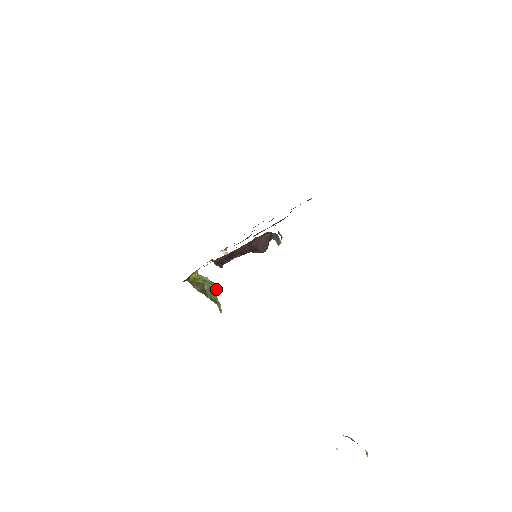
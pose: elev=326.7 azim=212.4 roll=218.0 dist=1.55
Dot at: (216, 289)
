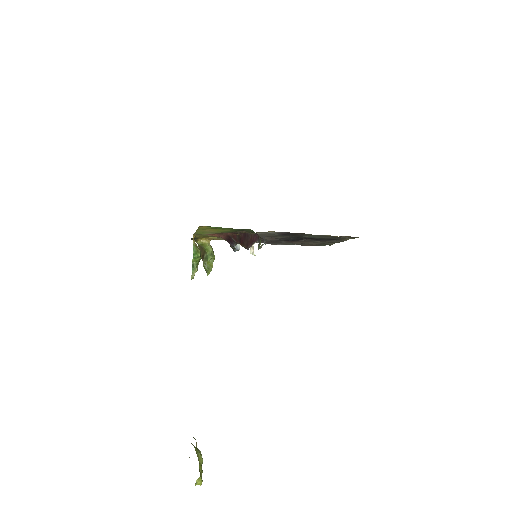
Dot at: (197, 255)
